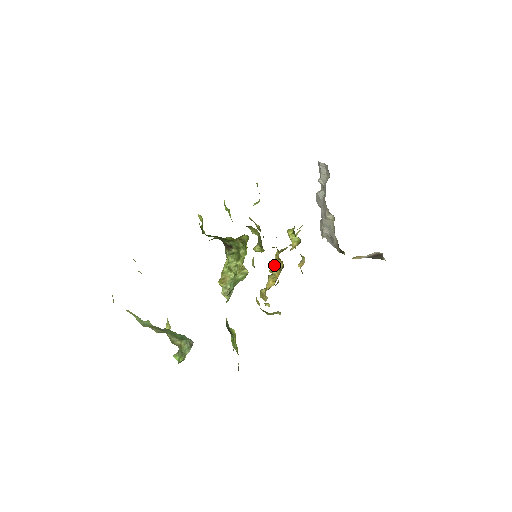
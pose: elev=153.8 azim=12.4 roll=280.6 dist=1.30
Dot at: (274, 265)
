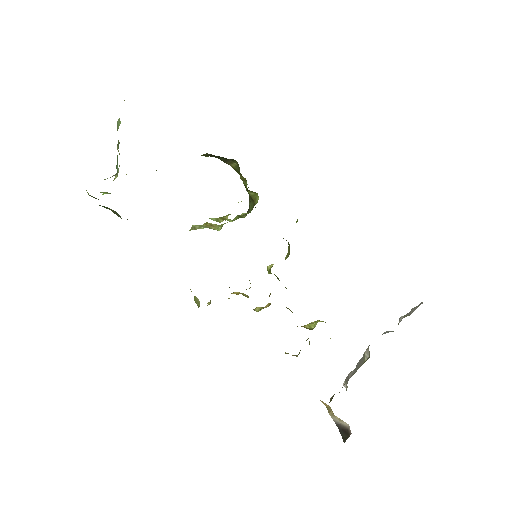
Dot at: occluded
